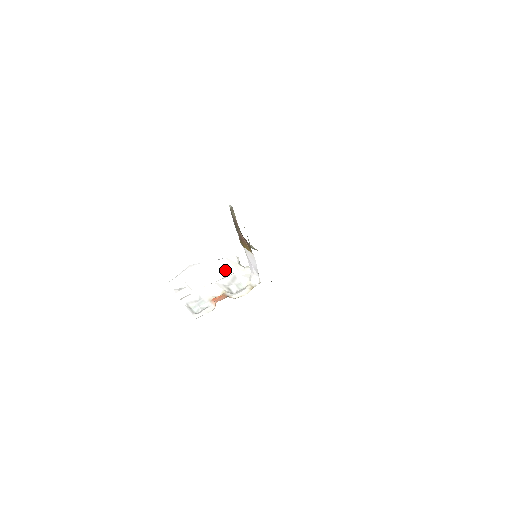
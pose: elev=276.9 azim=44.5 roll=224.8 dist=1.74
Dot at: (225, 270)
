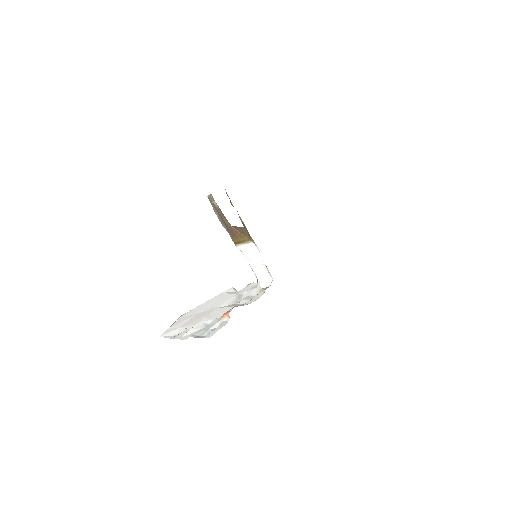
Dot at: (225, 300)
